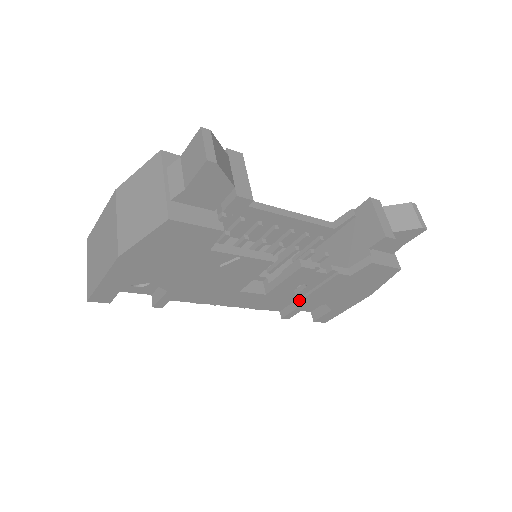
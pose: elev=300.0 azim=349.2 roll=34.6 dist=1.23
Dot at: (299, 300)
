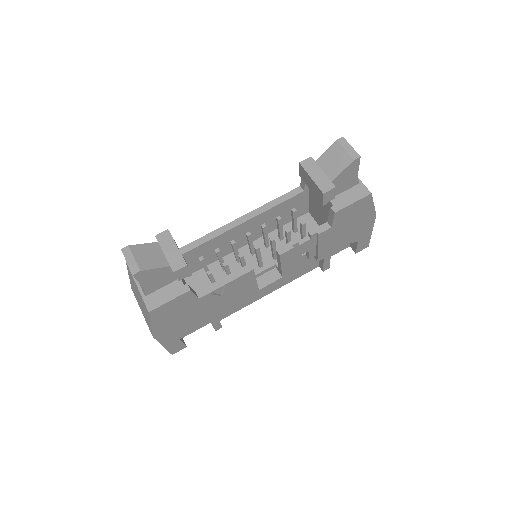
Dot at: (317, 259)
